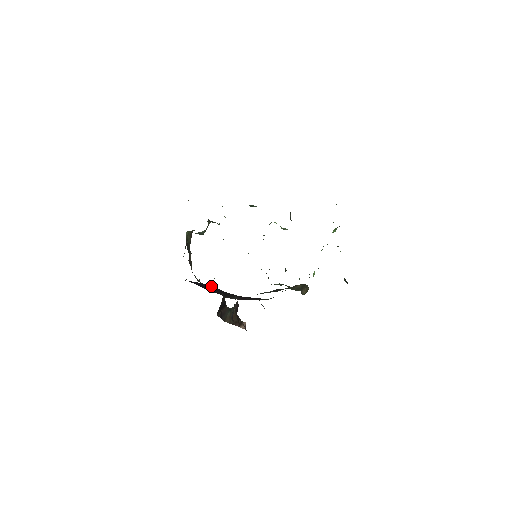
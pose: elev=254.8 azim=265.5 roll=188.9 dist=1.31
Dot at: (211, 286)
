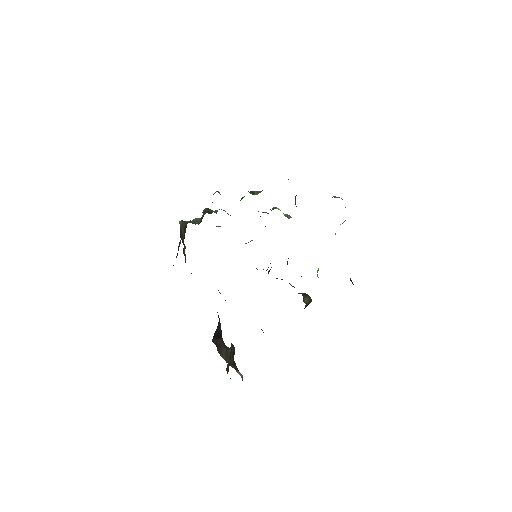
Dot at: occluded
